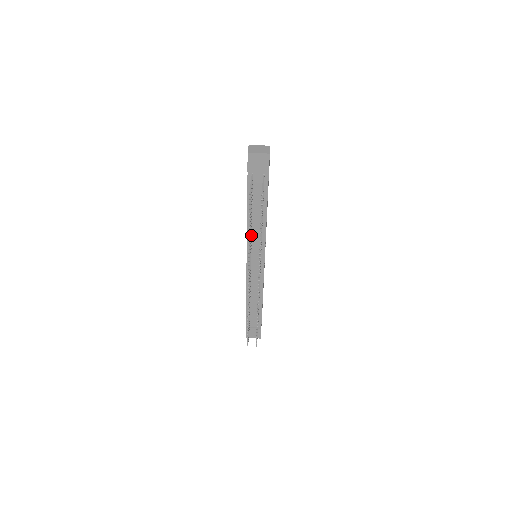
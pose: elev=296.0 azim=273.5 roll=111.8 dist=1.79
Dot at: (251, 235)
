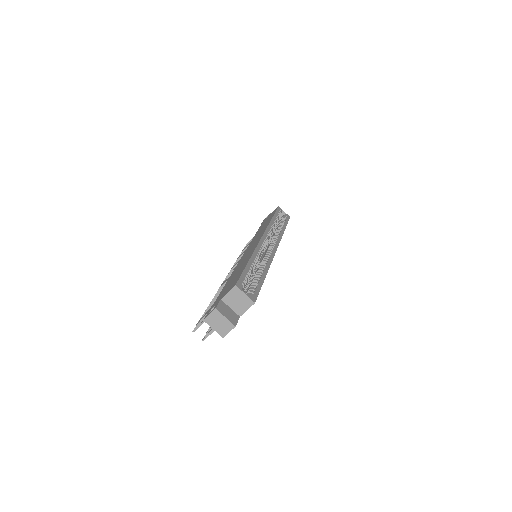
Dot at: occluded
